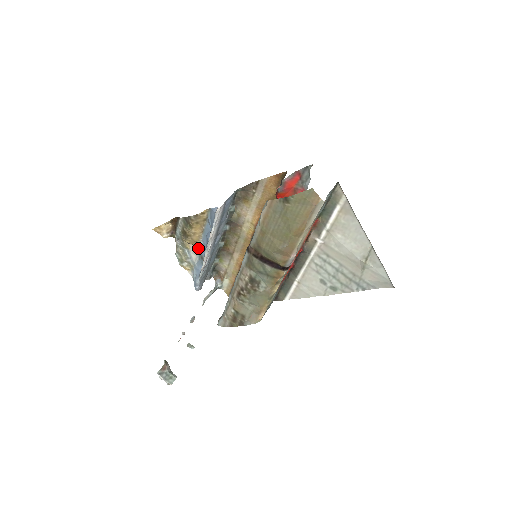
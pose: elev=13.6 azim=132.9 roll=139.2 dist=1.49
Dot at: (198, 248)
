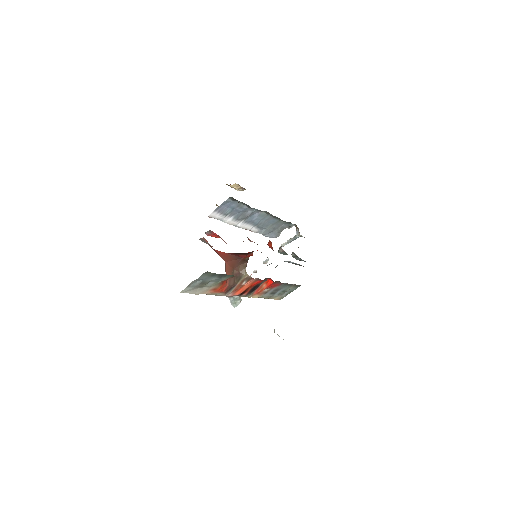
Dot at: occluded
